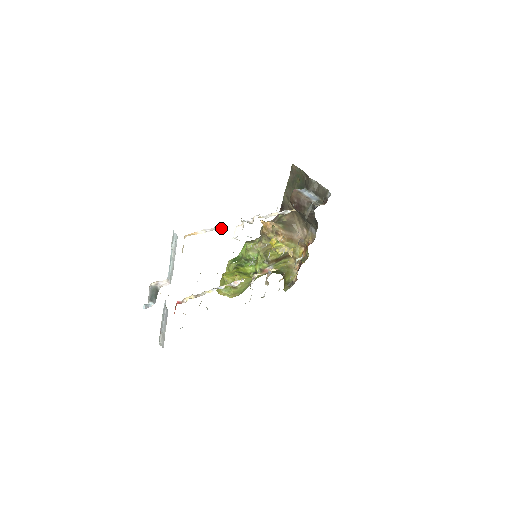
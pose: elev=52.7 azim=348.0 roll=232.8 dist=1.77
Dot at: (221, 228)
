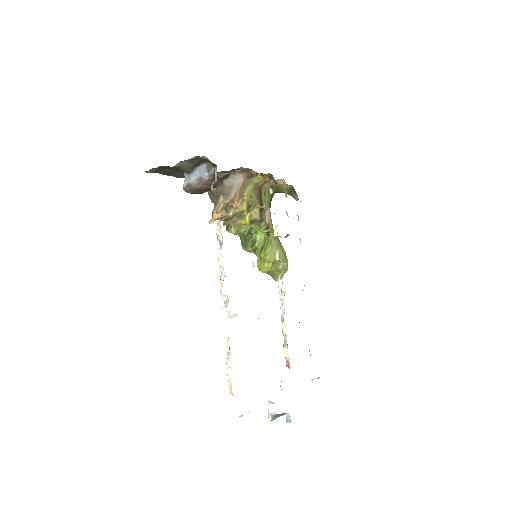
Dot at: occluded
